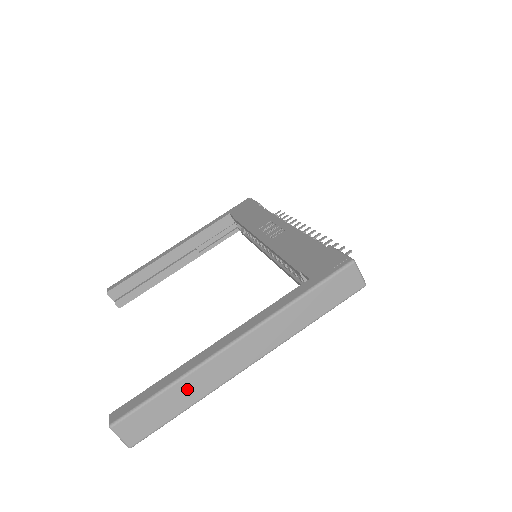
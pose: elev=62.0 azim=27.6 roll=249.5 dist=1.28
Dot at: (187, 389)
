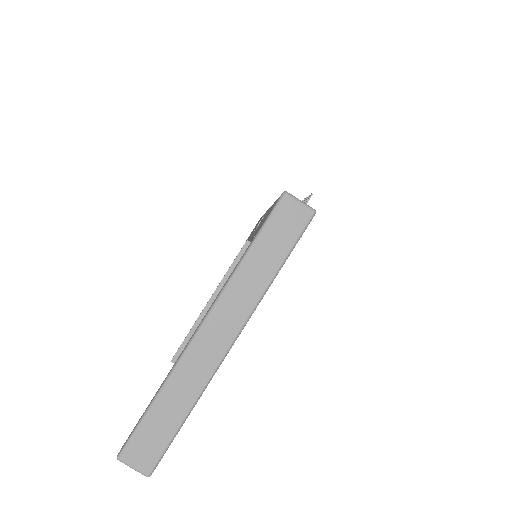
Dot at: (175, 394)
